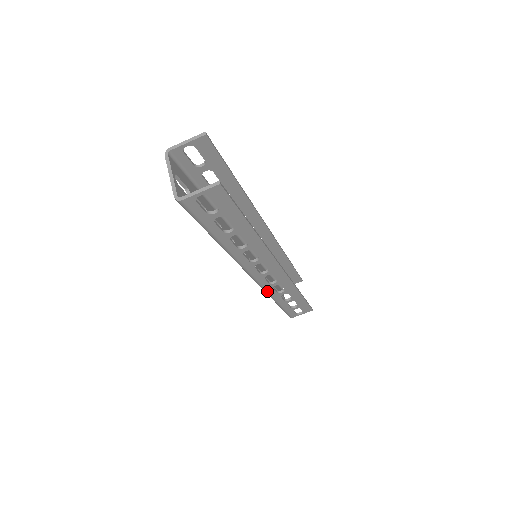
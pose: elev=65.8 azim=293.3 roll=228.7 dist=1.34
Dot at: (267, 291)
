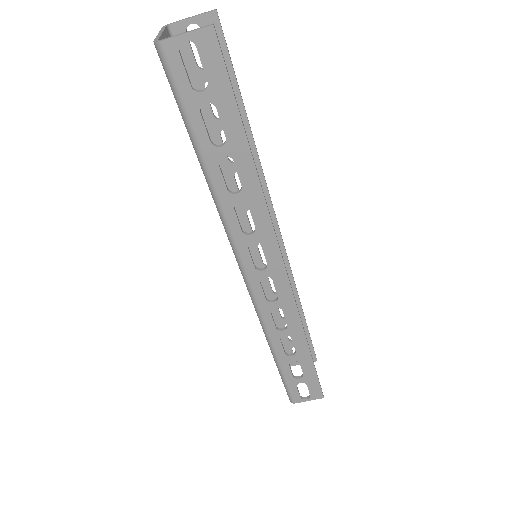
Dot at: (262, 318)
